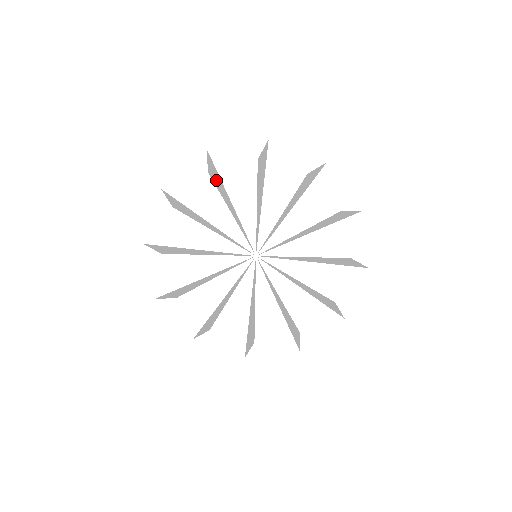
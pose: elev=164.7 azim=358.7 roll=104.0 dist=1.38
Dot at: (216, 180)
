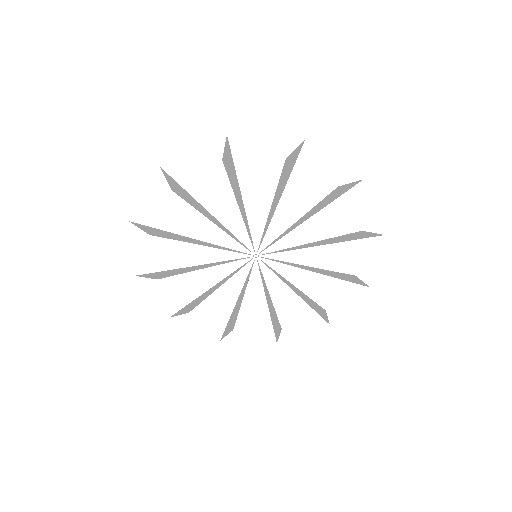
Dot at: (162, 234)
